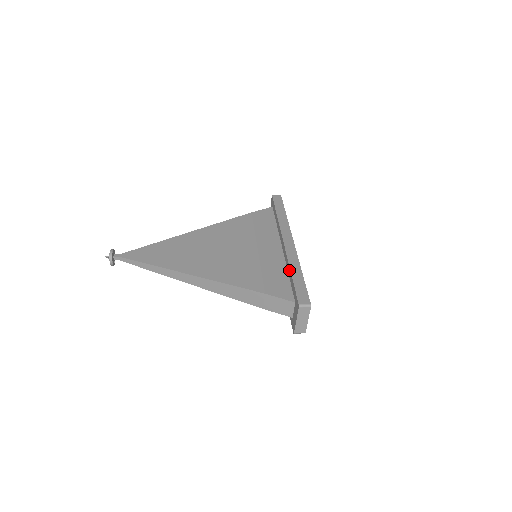
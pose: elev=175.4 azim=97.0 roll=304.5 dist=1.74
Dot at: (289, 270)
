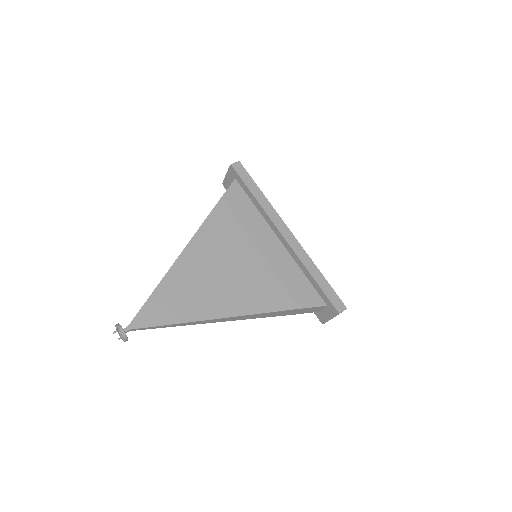
Dot at: (307, 272)
